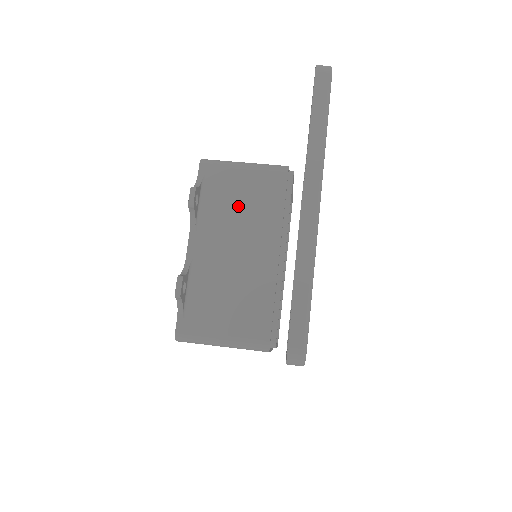
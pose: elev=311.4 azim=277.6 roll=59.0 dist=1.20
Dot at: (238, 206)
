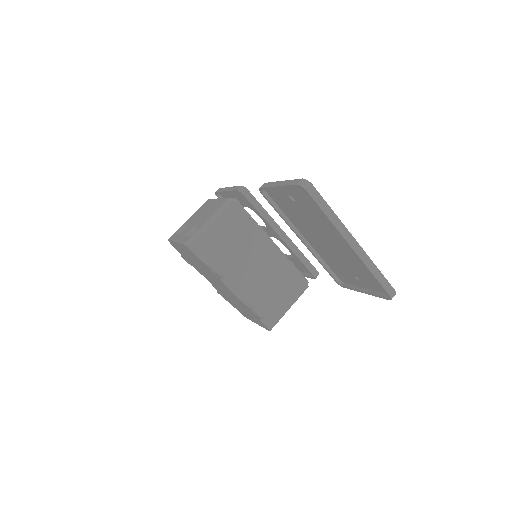
Dot at: (232, 247)
